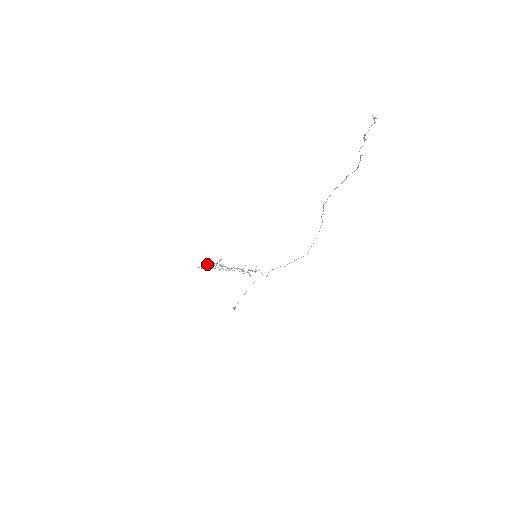
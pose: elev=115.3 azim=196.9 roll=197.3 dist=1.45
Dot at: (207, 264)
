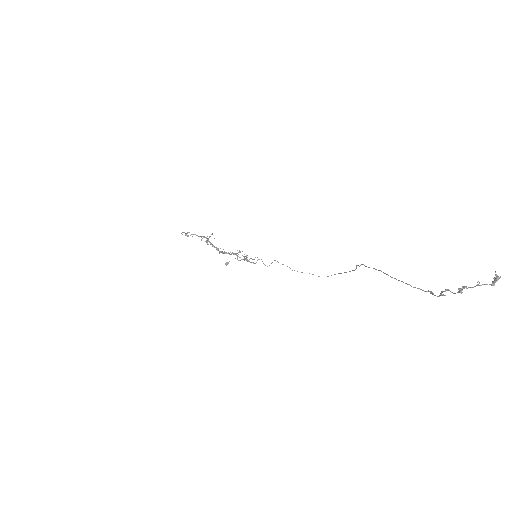
Dot at: (193, 234)
